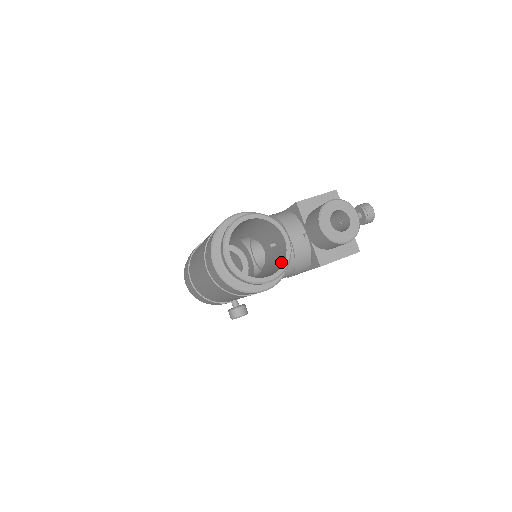
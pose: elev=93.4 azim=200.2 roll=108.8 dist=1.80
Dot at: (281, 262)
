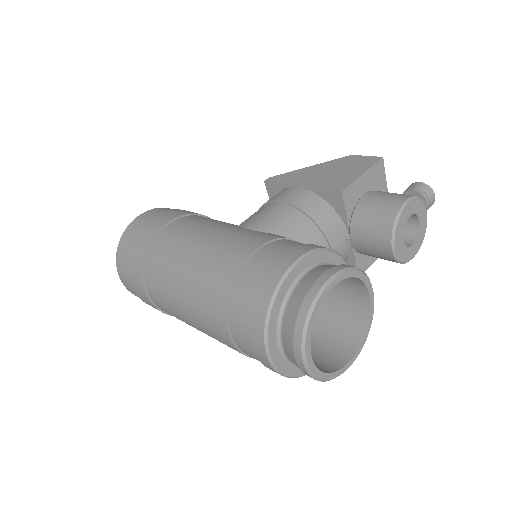
Dot at: (356, 324)
